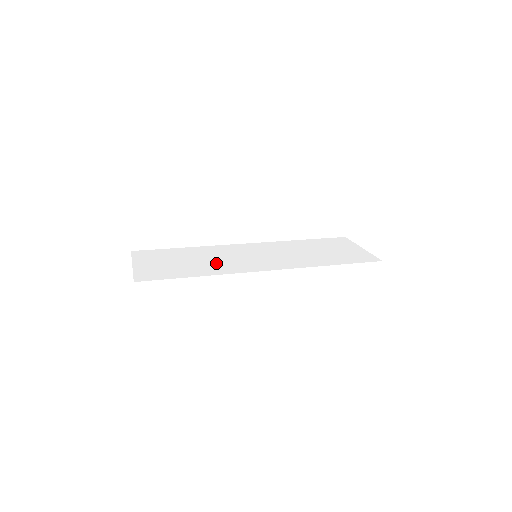
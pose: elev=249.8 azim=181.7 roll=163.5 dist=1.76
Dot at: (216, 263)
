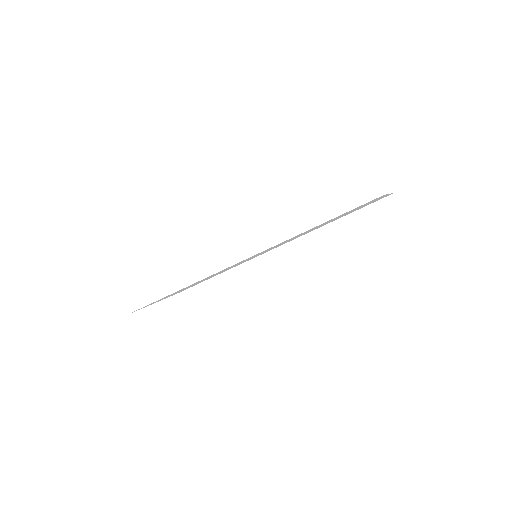
Dot at: occluded
